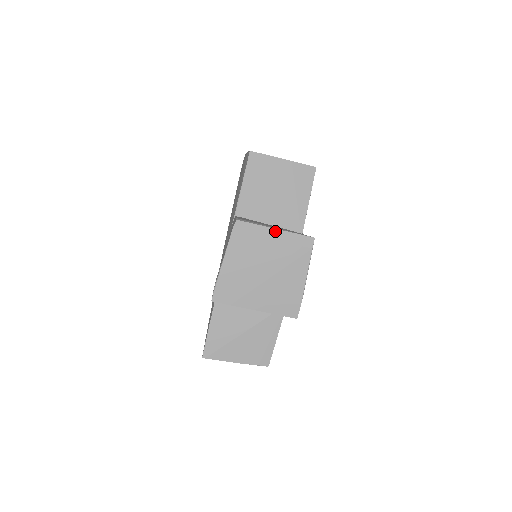
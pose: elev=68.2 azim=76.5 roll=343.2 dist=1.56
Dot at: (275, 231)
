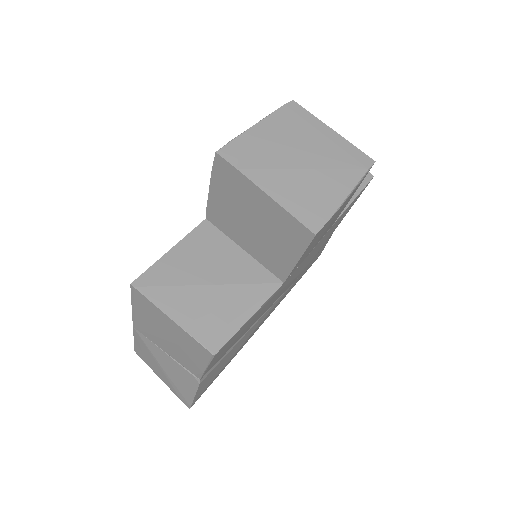
Dot at: (332, 131)
